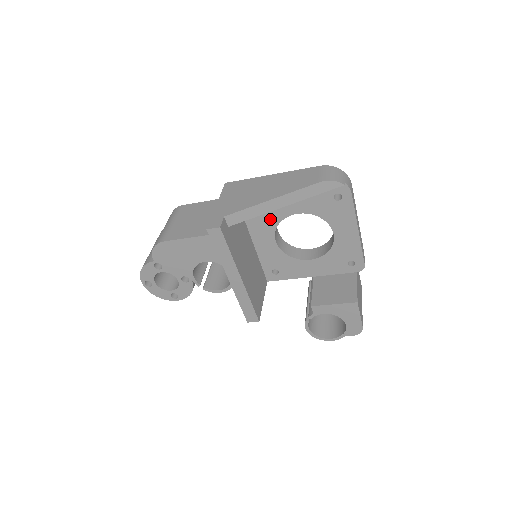
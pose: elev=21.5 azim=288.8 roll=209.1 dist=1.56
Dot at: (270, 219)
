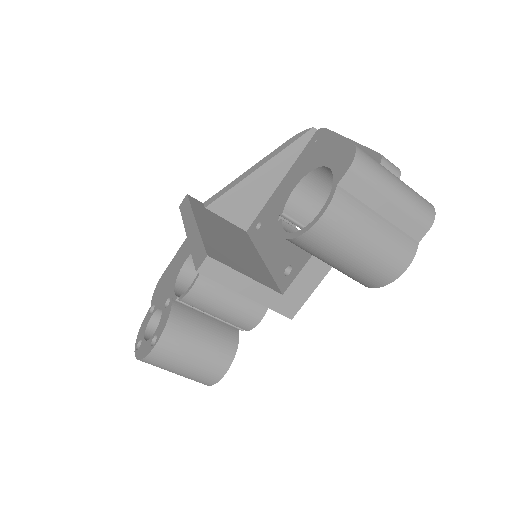
Dot at: (272, 219)
